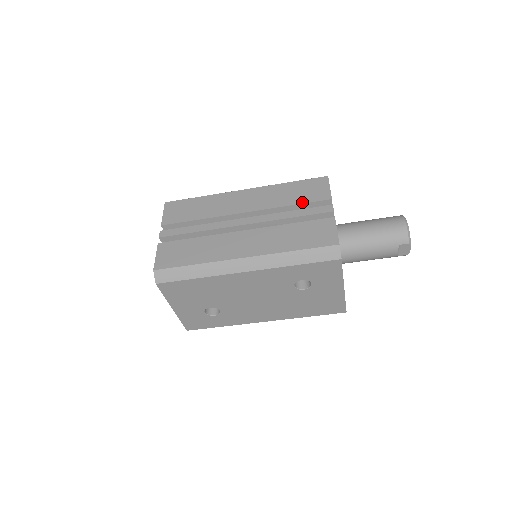
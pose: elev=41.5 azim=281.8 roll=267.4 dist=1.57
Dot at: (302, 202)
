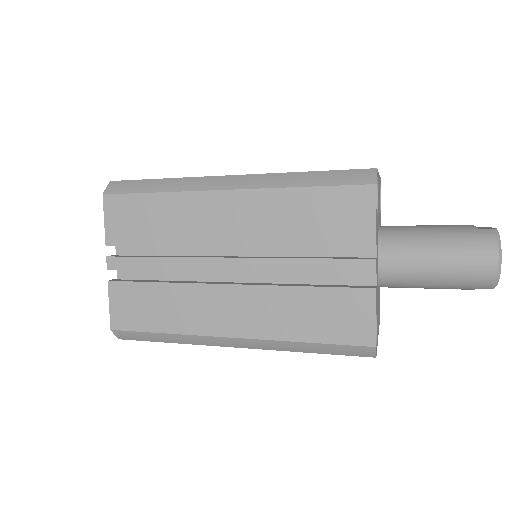
Dot at: (324, 242)
